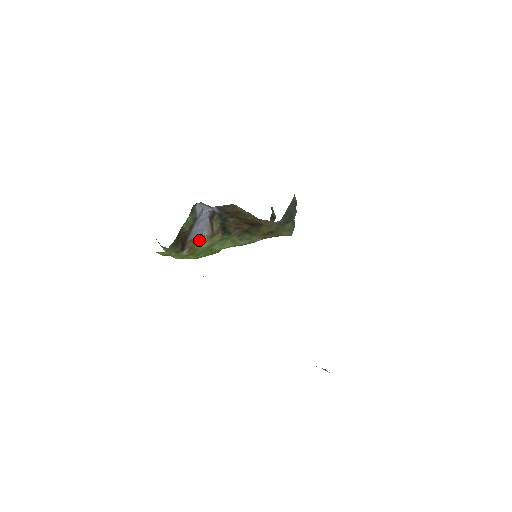
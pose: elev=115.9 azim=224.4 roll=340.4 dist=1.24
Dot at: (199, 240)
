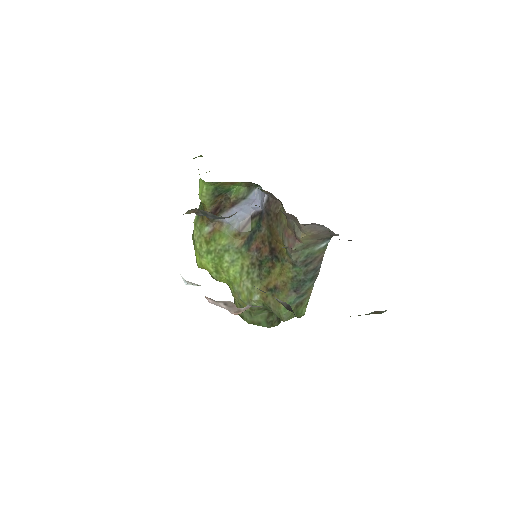
Dot at: (226, 229)
